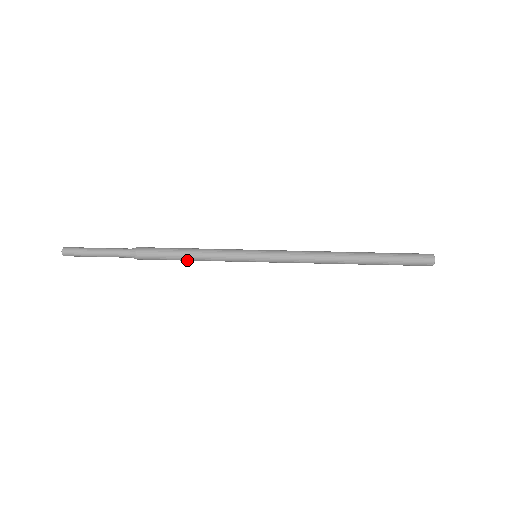
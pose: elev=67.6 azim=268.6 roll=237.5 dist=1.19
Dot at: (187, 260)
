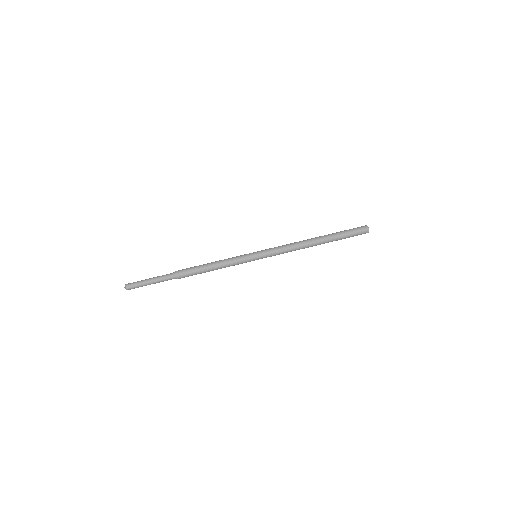
Dot at: (212, 270)
